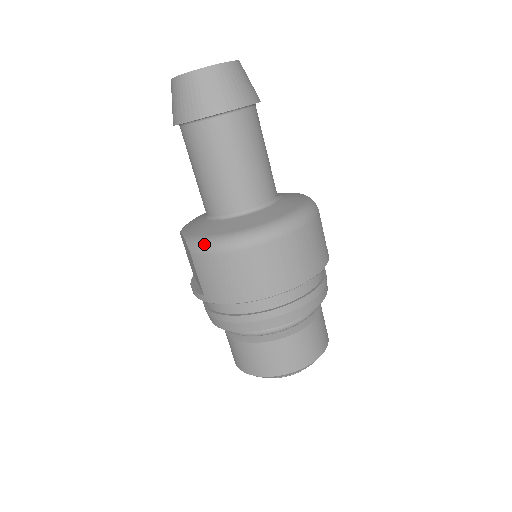
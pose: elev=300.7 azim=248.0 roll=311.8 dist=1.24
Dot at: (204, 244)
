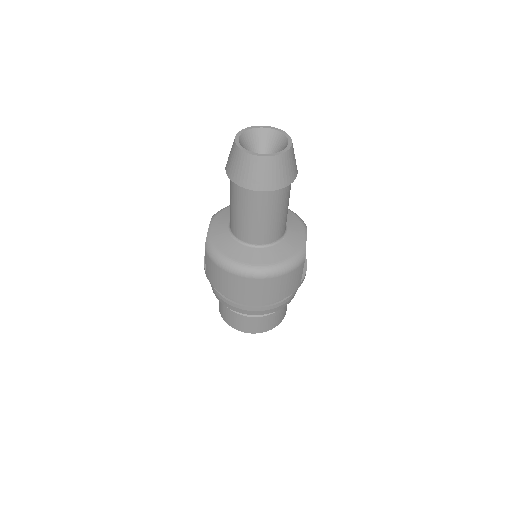
Dot at: (213, 254)
